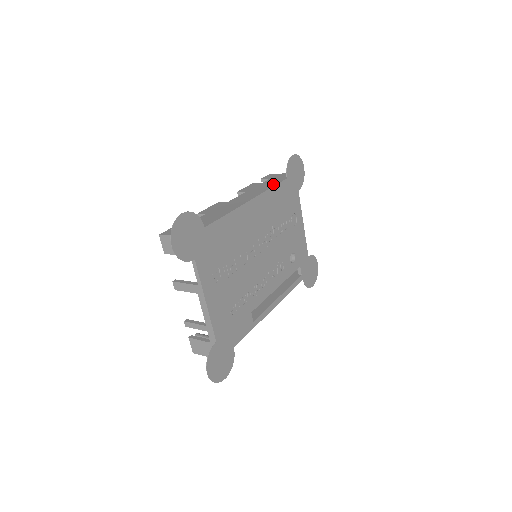
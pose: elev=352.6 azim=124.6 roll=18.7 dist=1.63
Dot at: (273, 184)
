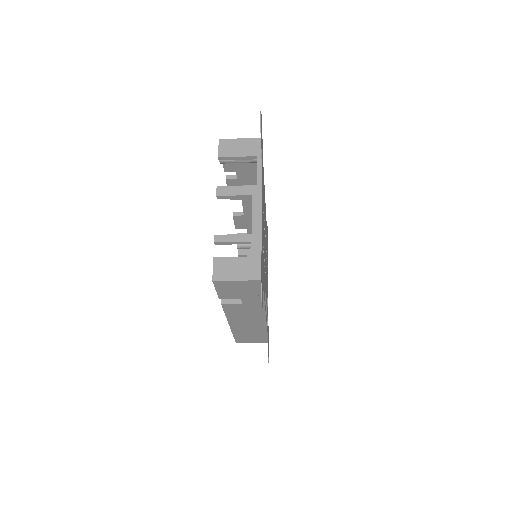
Dot at: occluded
